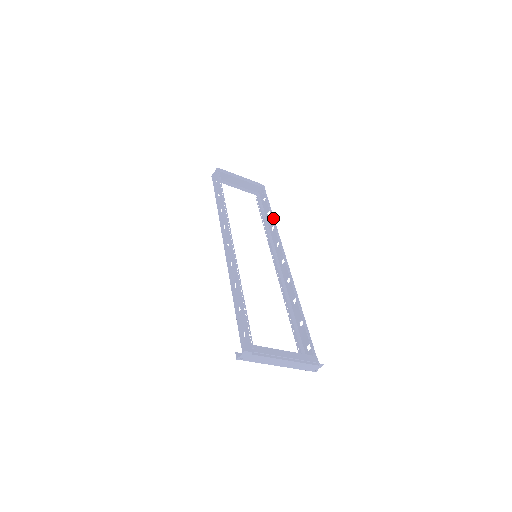
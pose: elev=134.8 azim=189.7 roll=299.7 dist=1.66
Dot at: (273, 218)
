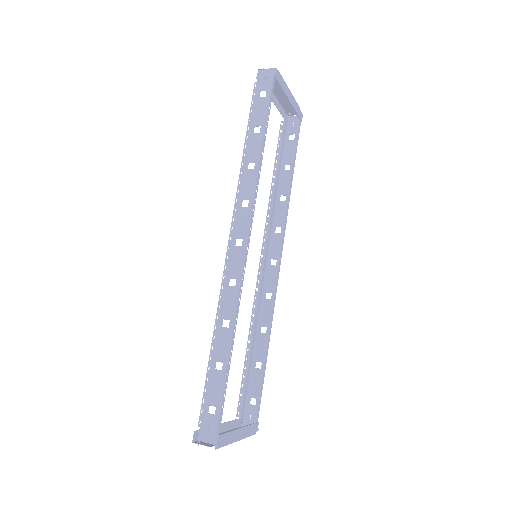
Dot at: (291, 186)
